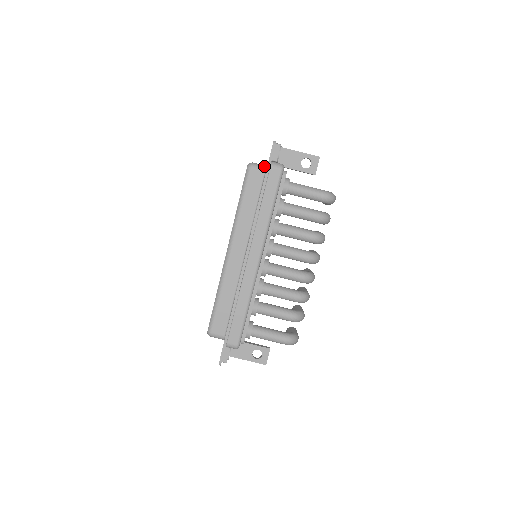
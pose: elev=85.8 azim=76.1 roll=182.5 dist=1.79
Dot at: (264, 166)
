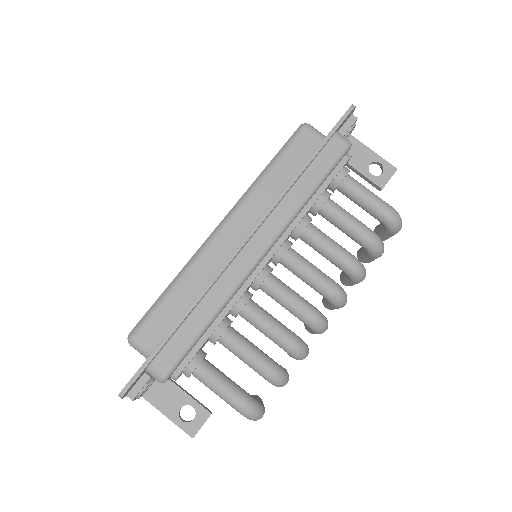
Dot at: occluded
